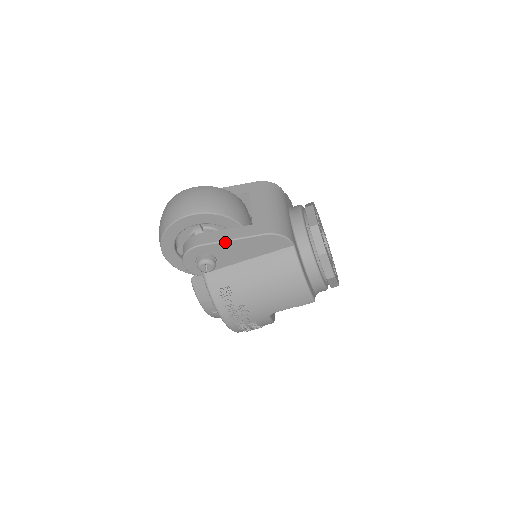
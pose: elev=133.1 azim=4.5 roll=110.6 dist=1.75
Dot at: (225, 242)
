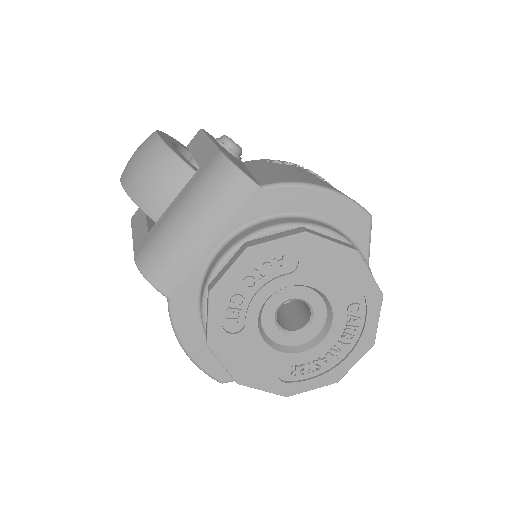
Dot at: occluded
